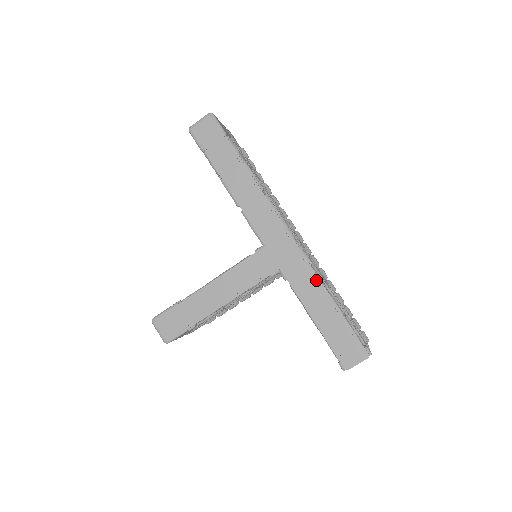
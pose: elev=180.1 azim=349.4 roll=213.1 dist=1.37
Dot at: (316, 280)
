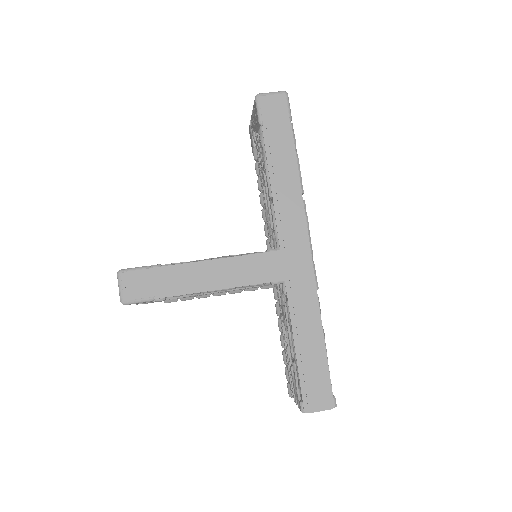
Dot at: (316, 308)
